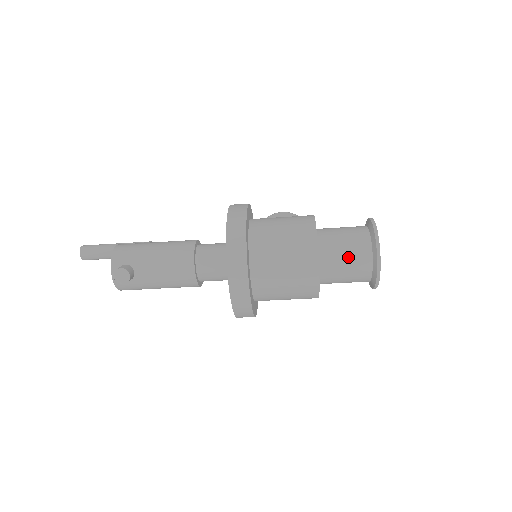
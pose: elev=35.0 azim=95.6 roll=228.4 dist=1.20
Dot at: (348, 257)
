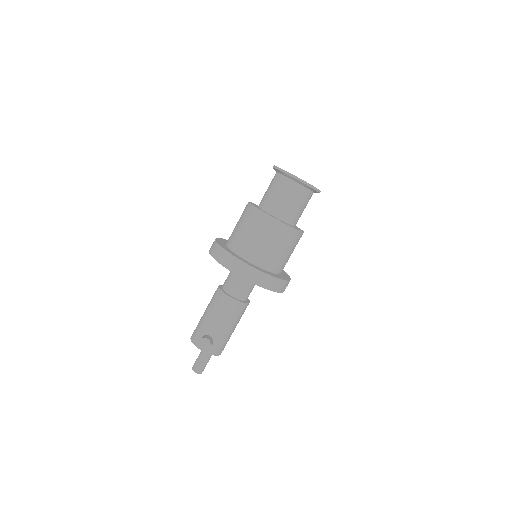
Dot at: (282, 195)
